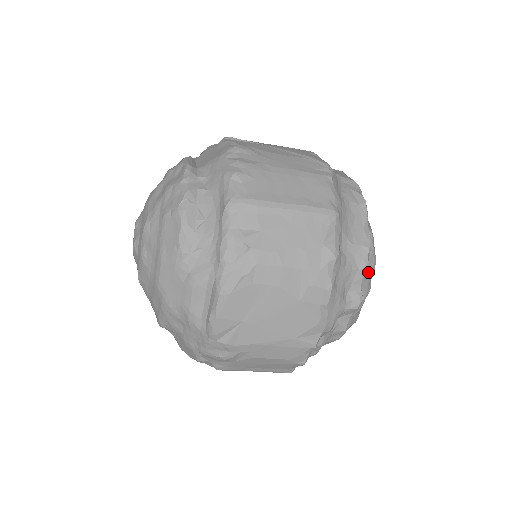
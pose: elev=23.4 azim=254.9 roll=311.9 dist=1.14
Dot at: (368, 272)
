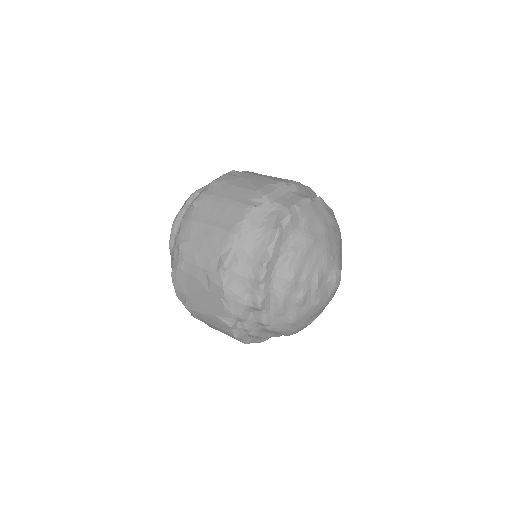
Dot at: (281, 283)
